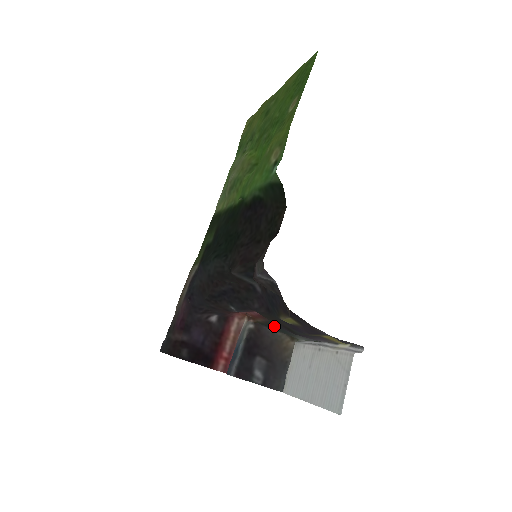
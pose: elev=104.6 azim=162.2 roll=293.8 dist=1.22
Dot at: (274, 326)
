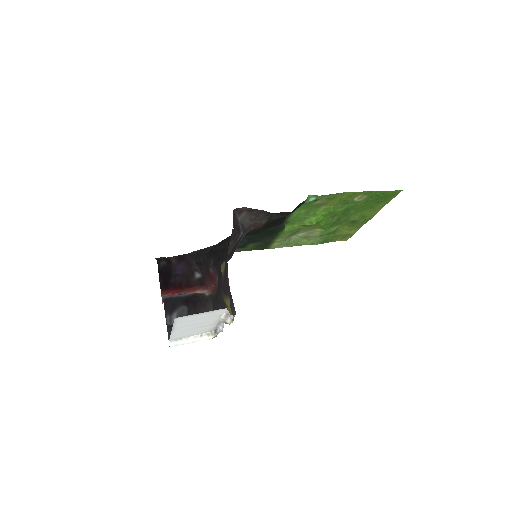
Dot at: (216, 300)
